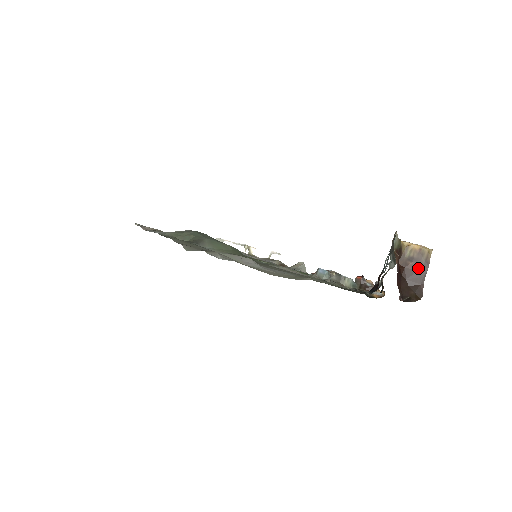
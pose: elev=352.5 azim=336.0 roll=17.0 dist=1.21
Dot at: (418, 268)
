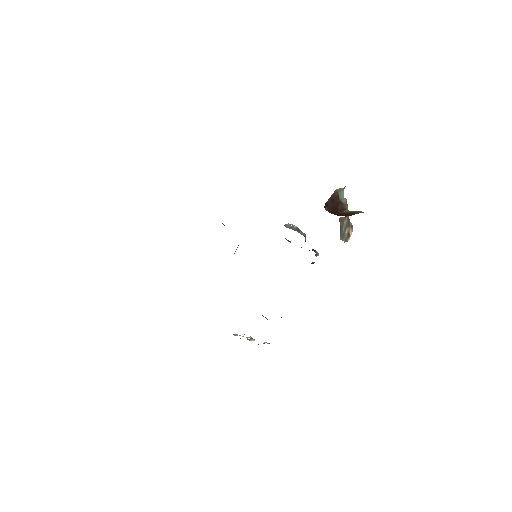
Dot at: (350, 214)
